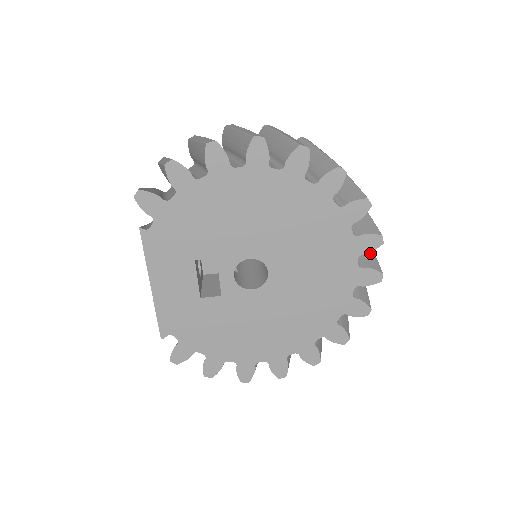
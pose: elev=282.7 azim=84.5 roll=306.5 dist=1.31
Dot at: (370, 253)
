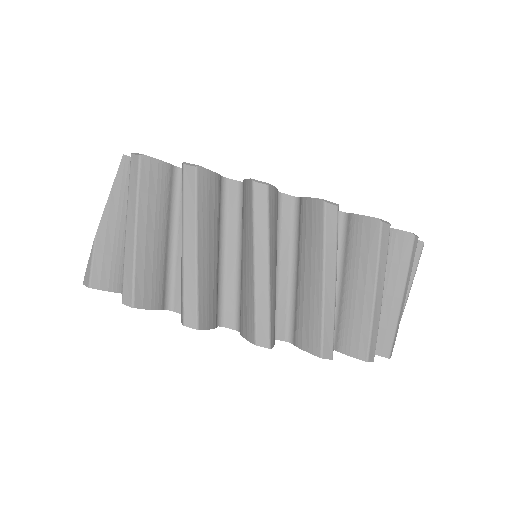
Dot at: occluded
